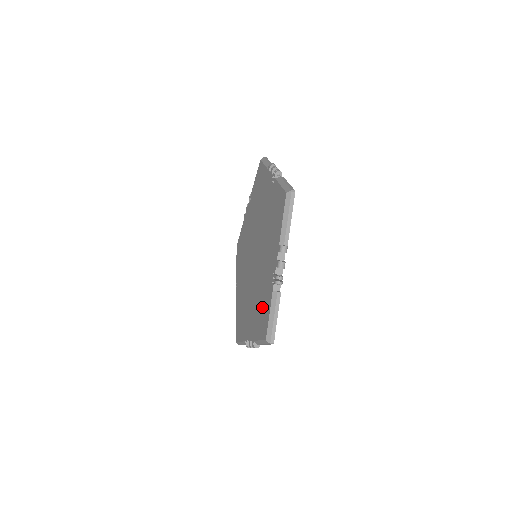
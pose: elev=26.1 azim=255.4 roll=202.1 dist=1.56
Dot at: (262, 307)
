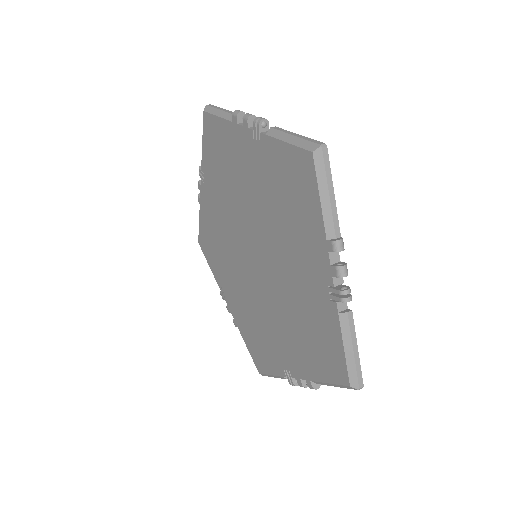
Dot at: (259, 343)
